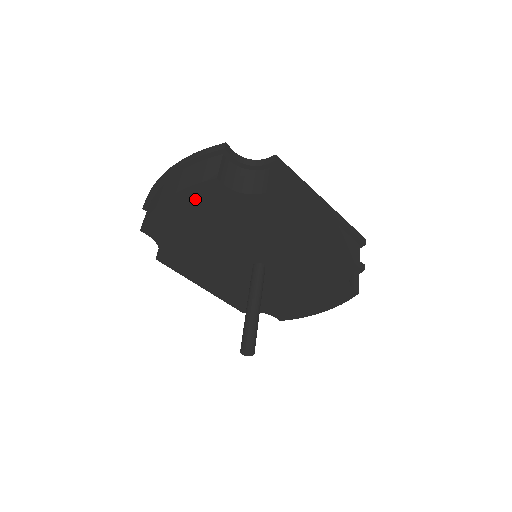
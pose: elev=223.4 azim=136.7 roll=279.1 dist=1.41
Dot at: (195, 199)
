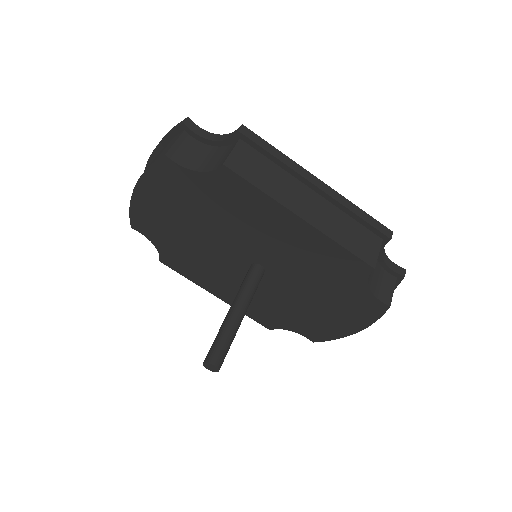
Dot at: (158, 184)
